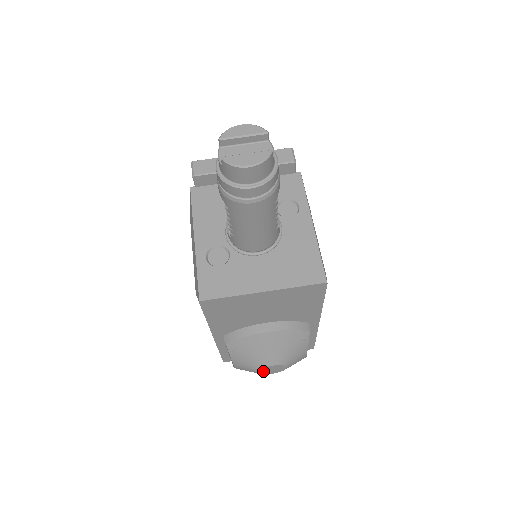
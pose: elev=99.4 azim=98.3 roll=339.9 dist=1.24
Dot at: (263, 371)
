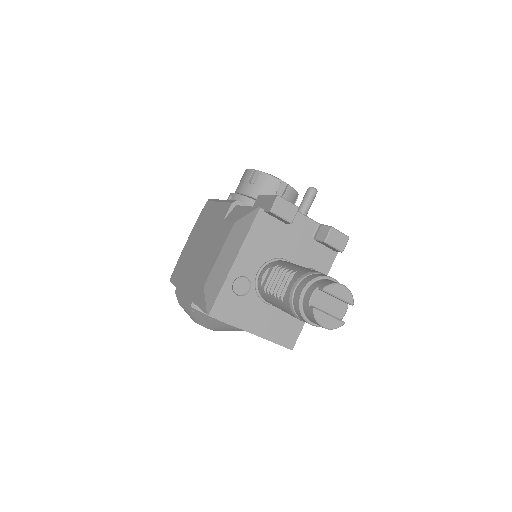
Dot at: occluded
